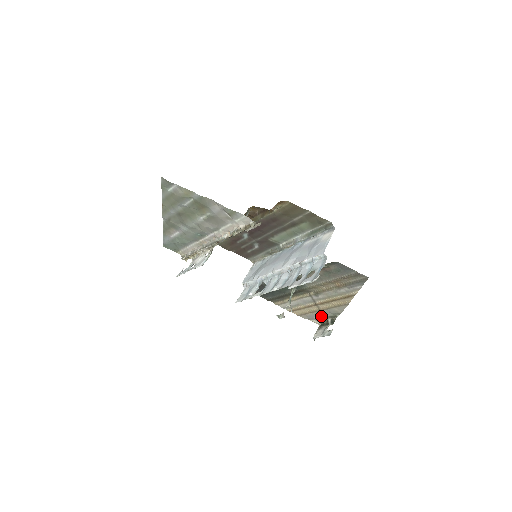
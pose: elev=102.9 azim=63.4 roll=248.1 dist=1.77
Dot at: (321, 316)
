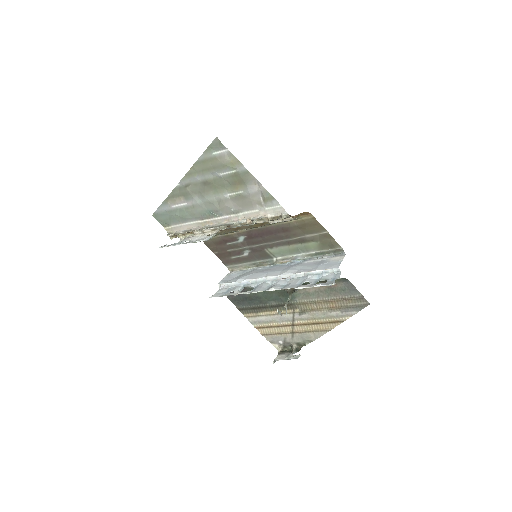
Dot at: (288, 340)
